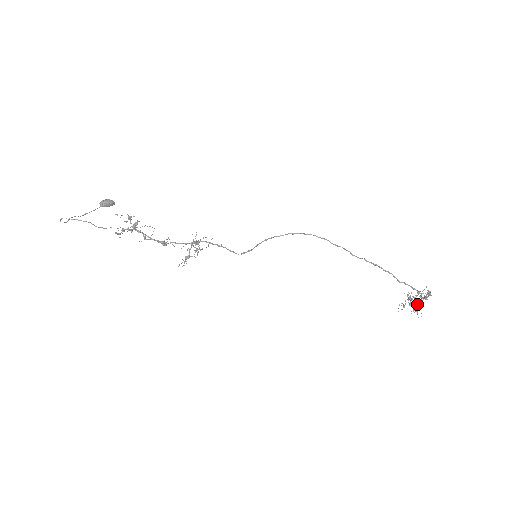
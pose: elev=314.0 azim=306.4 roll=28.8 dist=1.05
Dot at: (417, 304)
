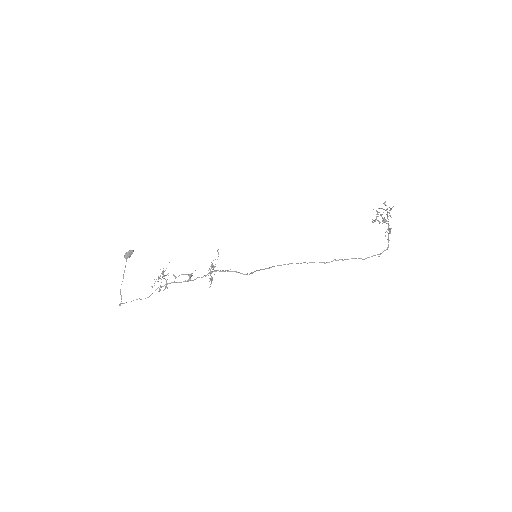
Dot at: occluded
